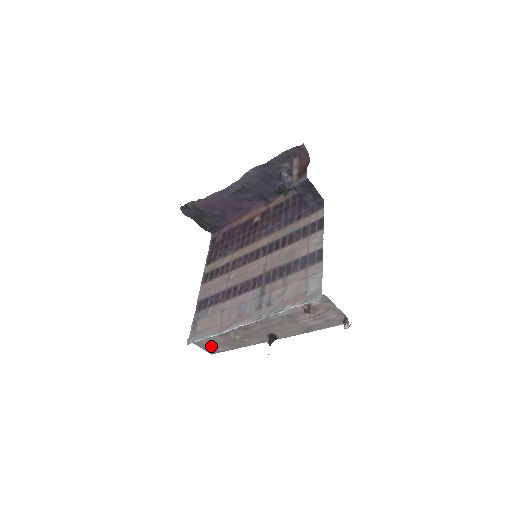
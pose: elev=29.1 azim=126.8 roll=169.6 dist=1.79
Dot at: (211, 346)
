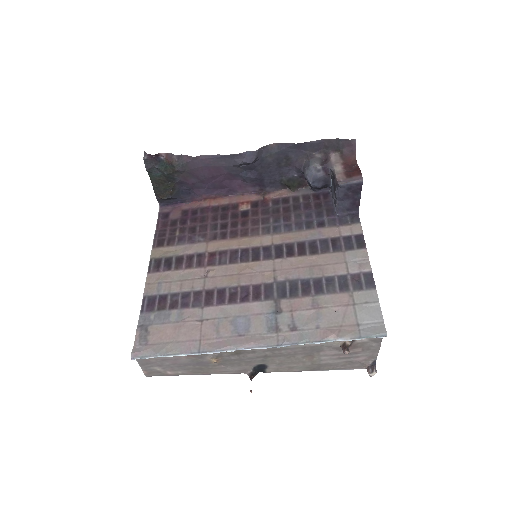
Dot at: (159, 366)
